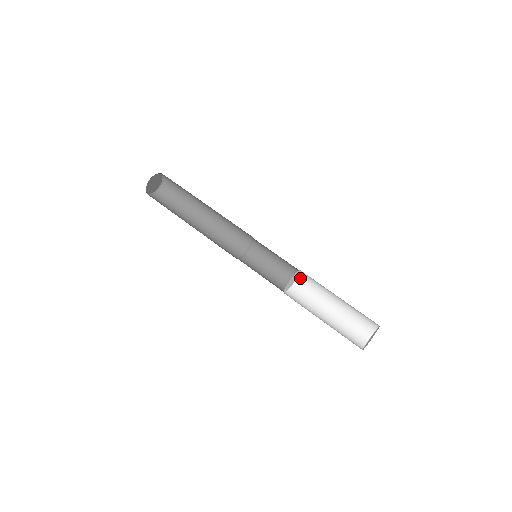
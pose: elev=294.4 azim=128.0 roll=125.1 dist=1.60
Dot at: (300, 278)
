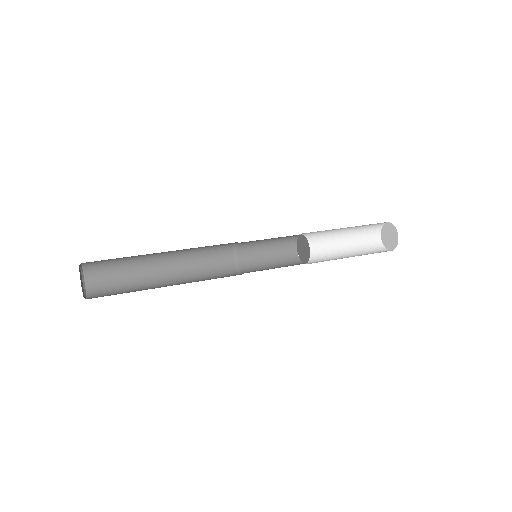
Dot at: occluded
